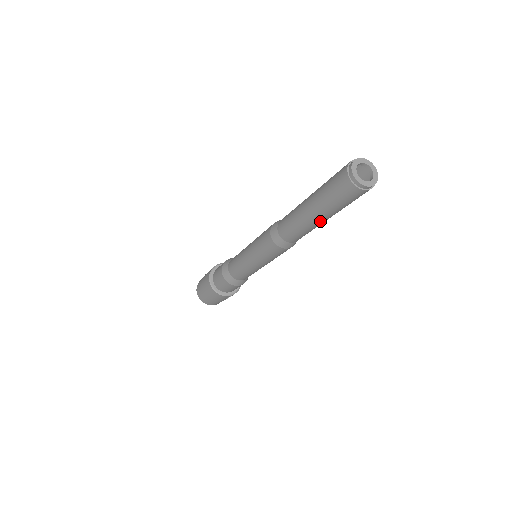
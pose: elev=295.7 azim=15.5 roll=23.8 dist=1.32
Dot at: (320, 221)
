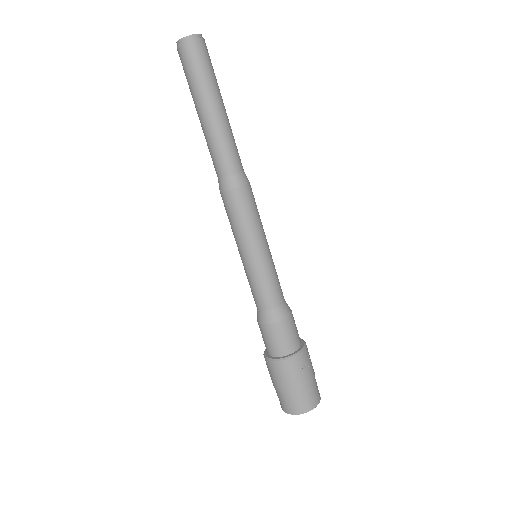
Dot at: (214, 113)
